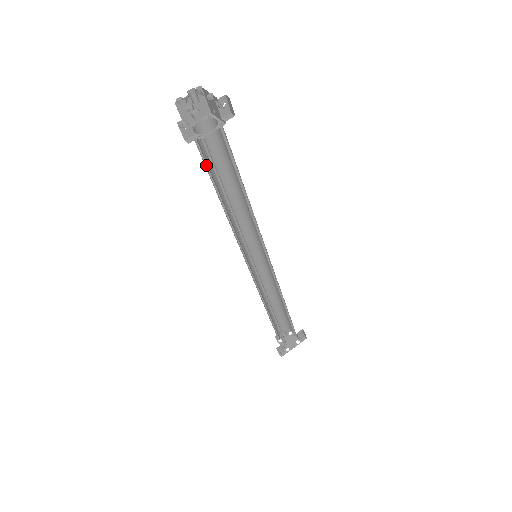
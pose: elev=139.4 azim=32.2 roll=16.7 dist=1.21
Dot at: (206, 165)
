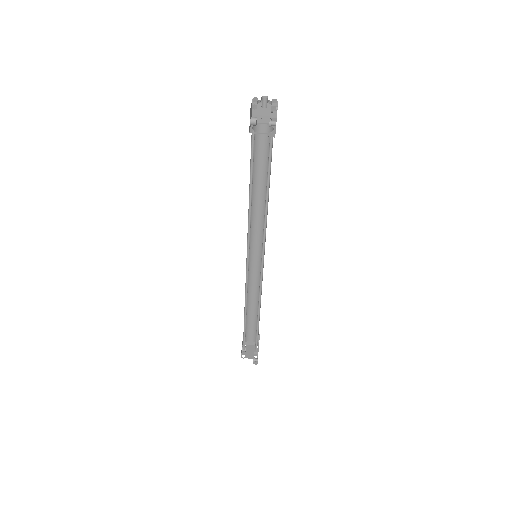
Dot at: (250, 168)
